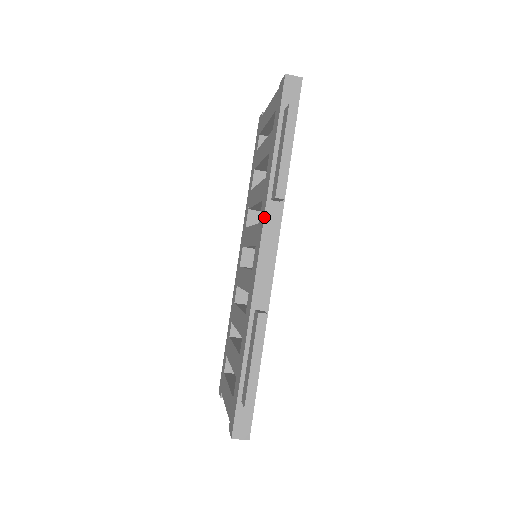
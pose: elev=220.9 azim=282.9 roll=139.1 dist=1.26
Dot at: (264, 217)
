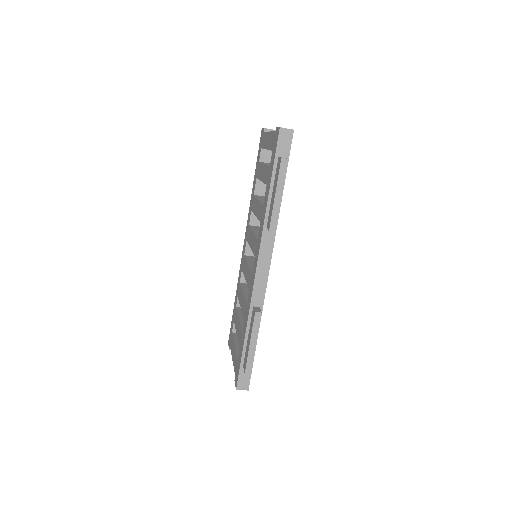
Dot at: (261, 241)
